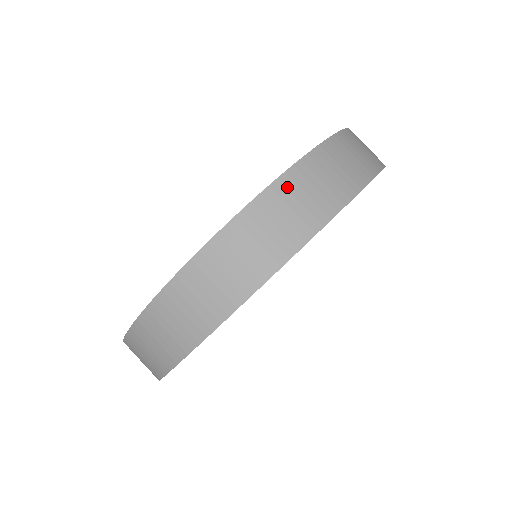
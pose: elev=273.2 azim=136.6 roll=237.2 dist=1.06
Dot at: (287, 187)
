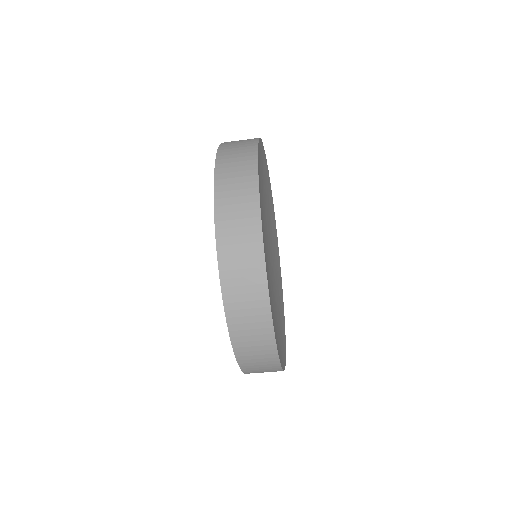
Dot at: (245, 360)
